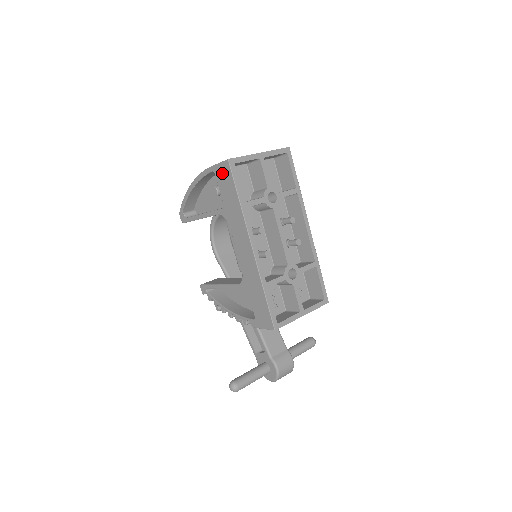
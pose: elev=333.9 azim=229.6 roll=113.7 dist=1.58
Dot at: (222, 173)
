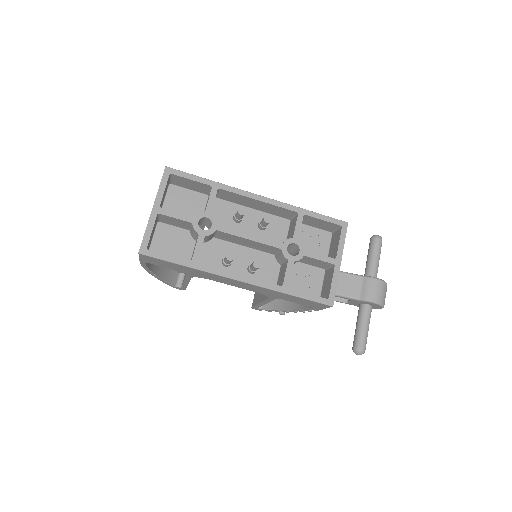
Dot at: (150, 261)
